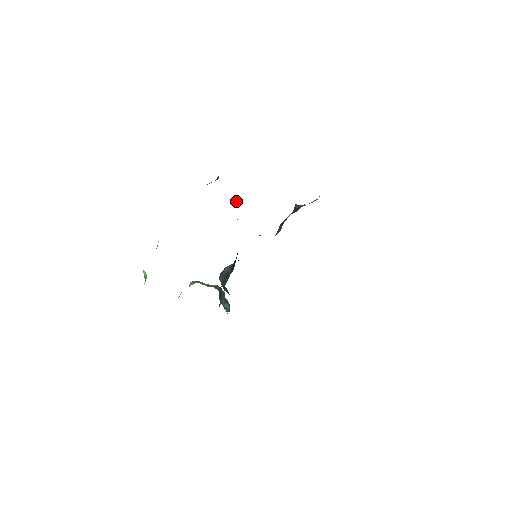
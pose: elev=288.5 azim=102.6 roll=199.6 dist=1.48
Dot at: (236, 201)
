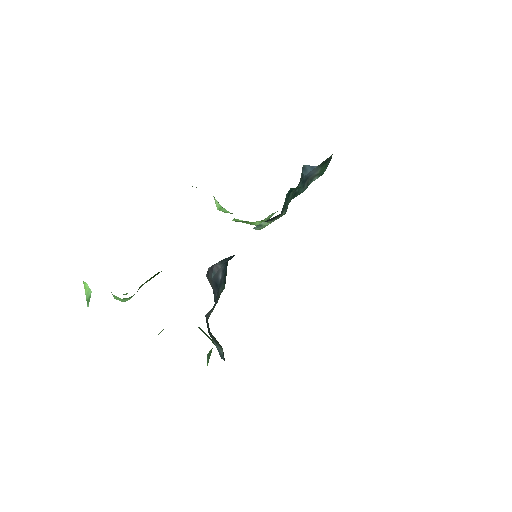
Dot at: (217, 201)
